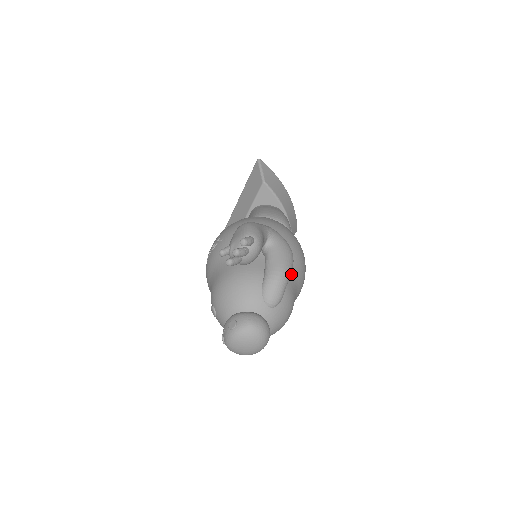
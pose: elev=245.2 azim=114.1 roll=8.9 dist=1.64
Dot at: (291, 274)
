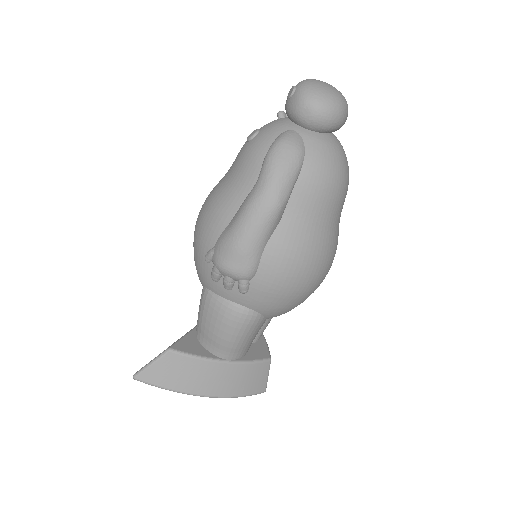
Dot at: occluded
